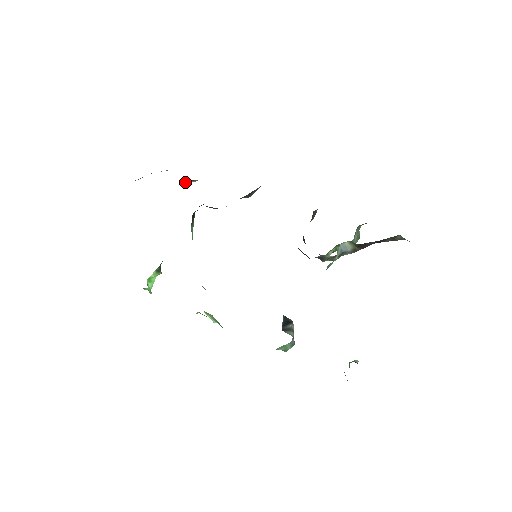
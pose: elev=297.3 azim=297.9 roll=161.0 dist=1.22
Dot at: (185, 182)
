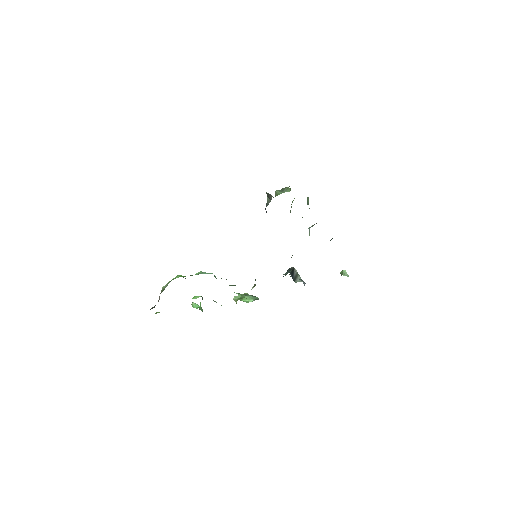
Dot at: occluded
